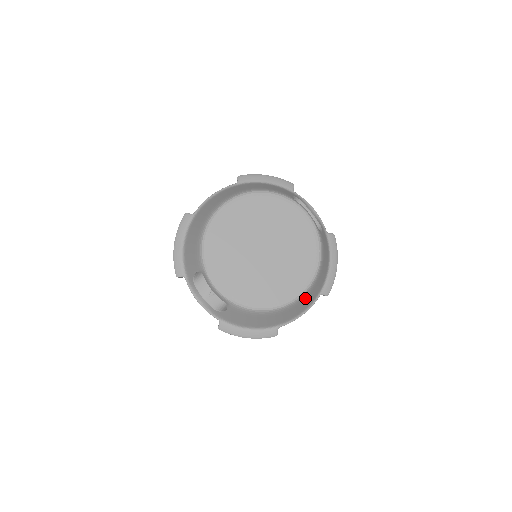
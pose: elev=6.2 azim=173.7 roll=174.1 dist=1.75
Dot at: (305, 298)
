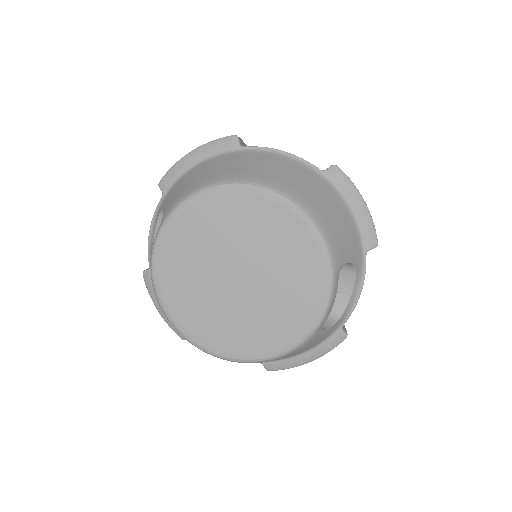
Dot at: occluded
